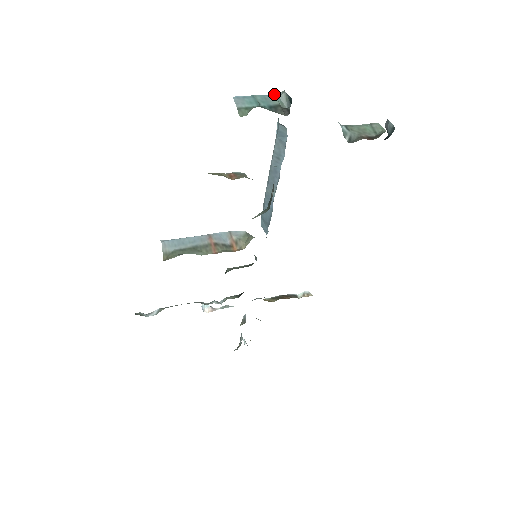
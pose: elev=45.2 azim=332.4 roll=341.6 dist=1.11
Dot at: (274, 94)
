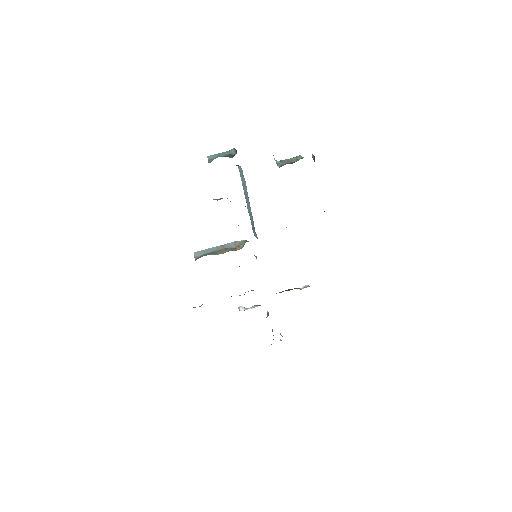
Dot at: (229, 151)
